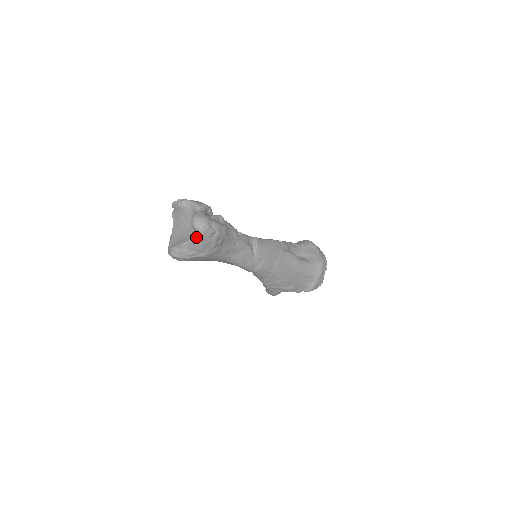
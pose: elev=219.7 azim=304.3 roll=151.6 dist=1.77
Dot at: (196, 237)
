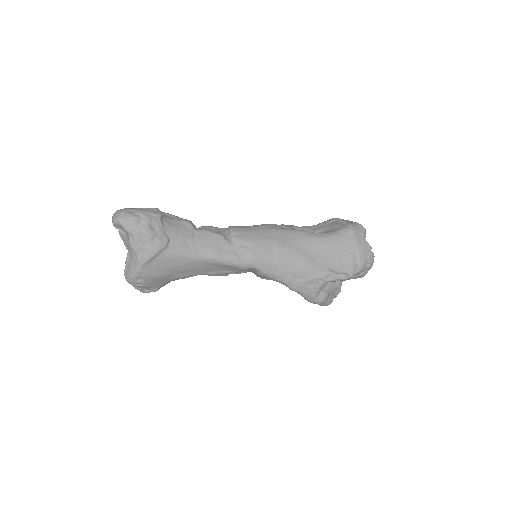
Dot at: (127, 237)
